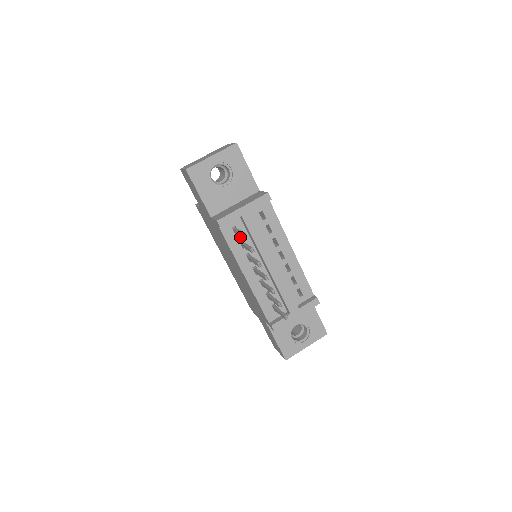
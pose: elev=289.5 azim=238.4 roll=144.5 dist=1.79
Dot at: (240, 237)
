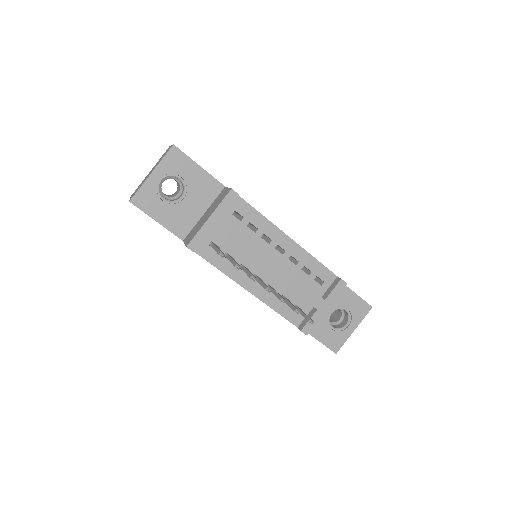
Dot at: (223, 251)
